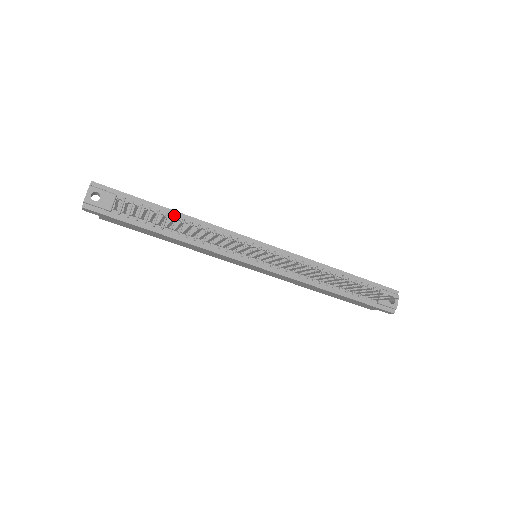
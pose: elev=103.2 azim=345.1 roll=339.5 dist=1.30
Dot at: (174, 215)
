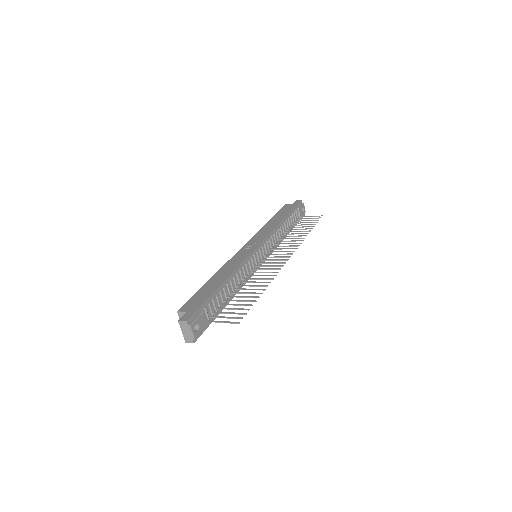
Dot at: (226, 284)
